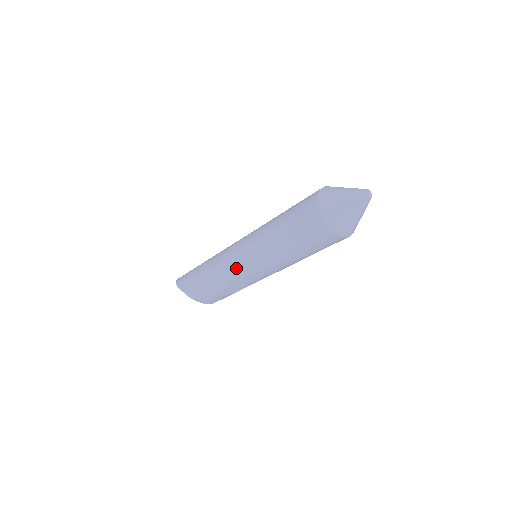
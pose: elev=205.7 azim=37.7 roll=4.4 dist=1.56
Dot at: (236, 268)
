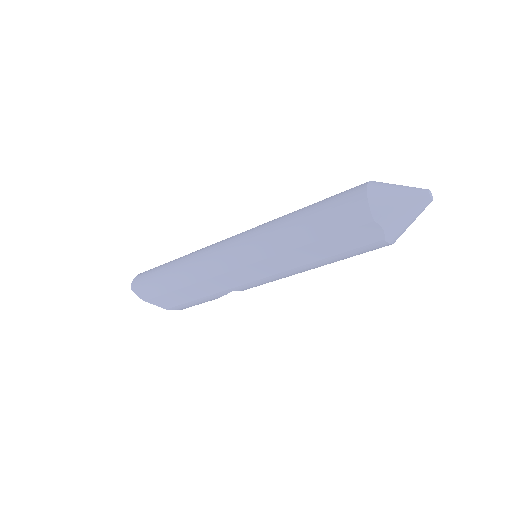
Dot at: (243, 282)
